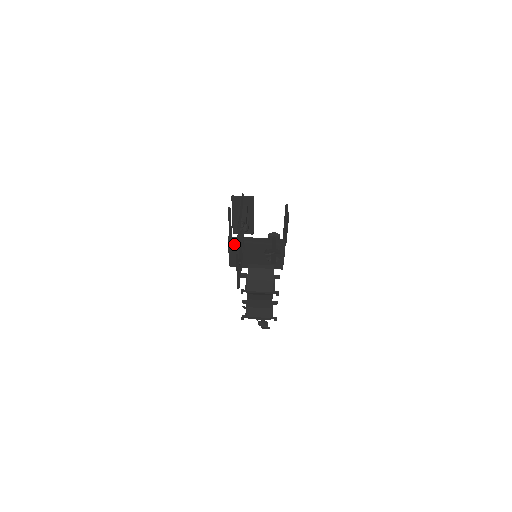
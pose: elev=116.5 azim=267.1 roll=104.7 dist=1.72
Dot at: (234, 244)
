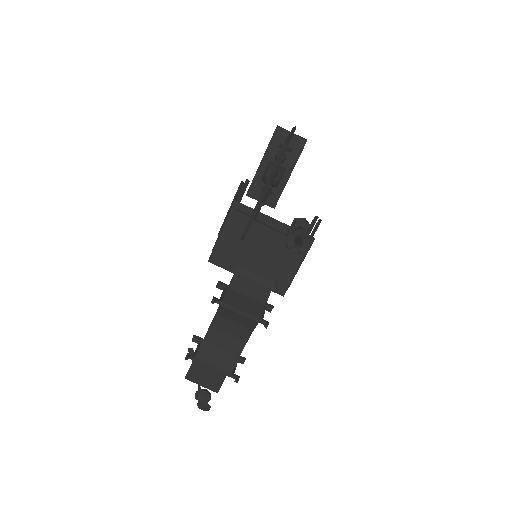
Dot at: (238, 216)
